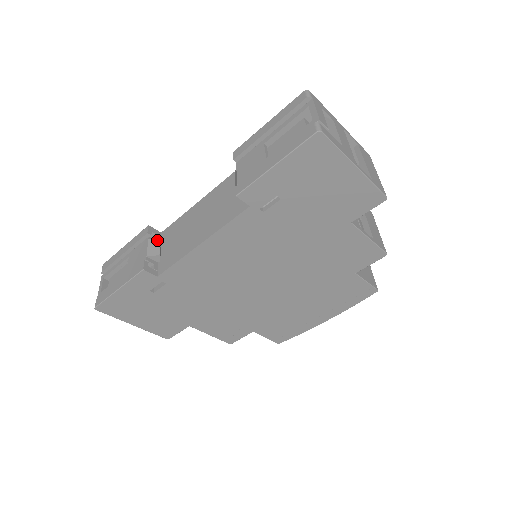
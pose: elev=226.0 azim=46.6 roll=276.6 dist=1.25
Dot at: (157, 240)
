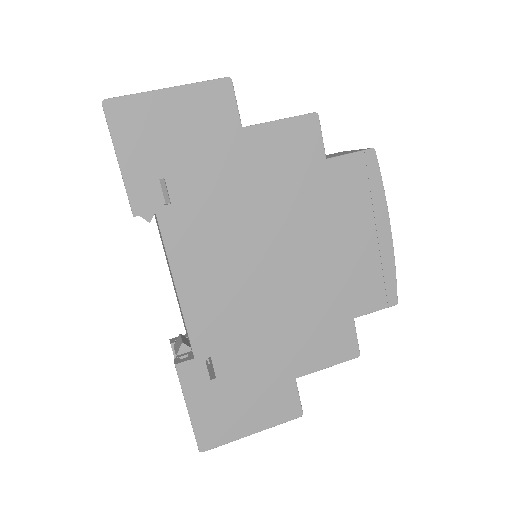
Dot at: (178, 338)
